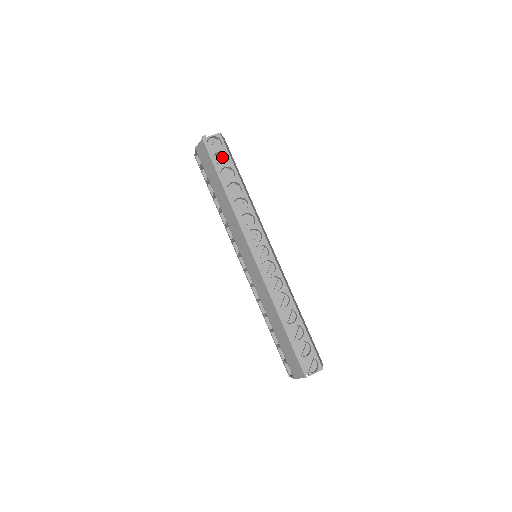
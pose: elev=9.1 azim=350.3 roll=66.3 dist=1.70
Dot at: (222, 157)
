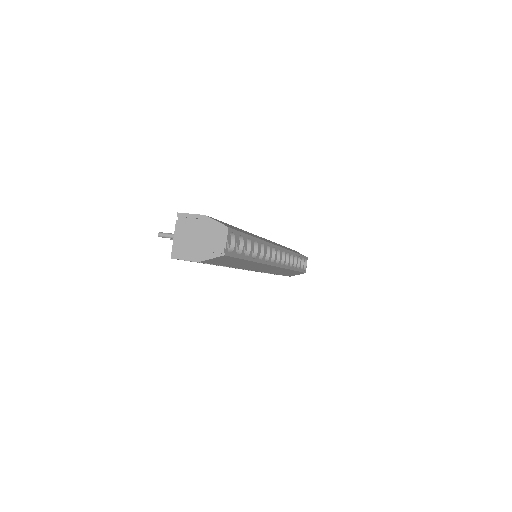
Dot at: occluded
